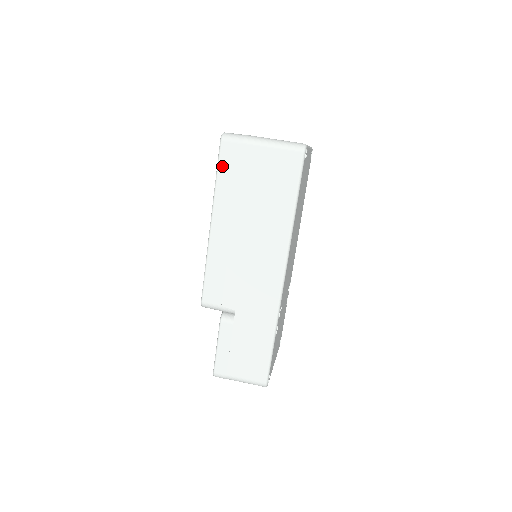
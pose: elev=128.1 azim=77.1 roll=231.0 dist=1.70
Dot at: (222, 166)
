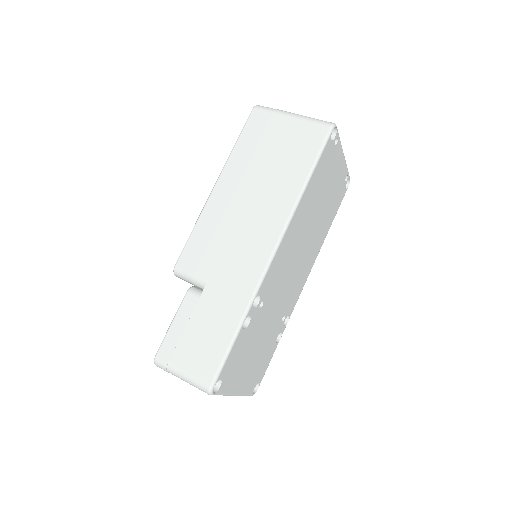
Dot at: (246, 131)
